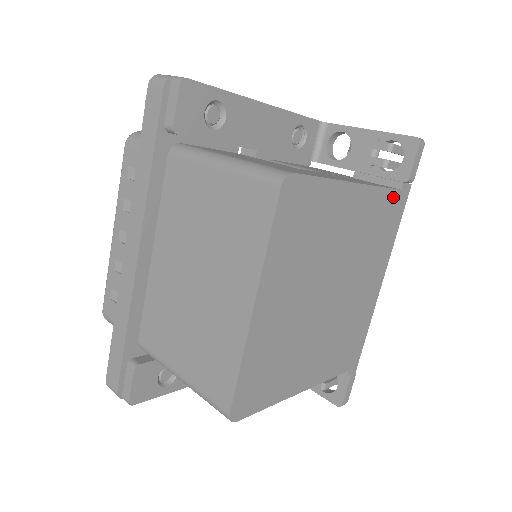
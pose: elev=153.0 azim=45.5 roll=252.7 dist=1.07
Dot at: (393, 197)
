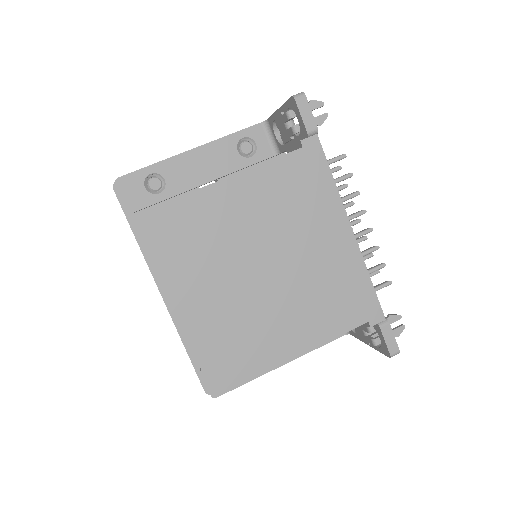
Dot at: (294, 159)
